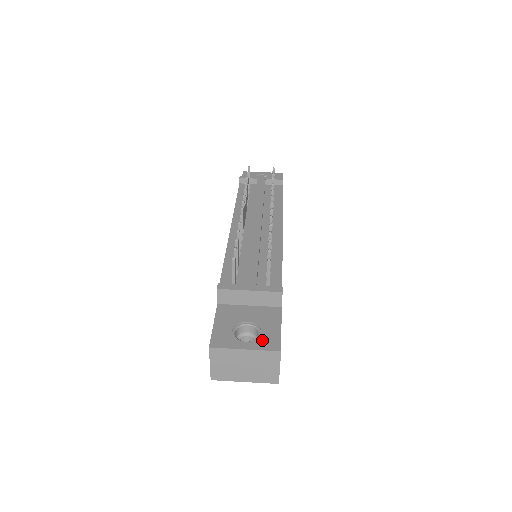
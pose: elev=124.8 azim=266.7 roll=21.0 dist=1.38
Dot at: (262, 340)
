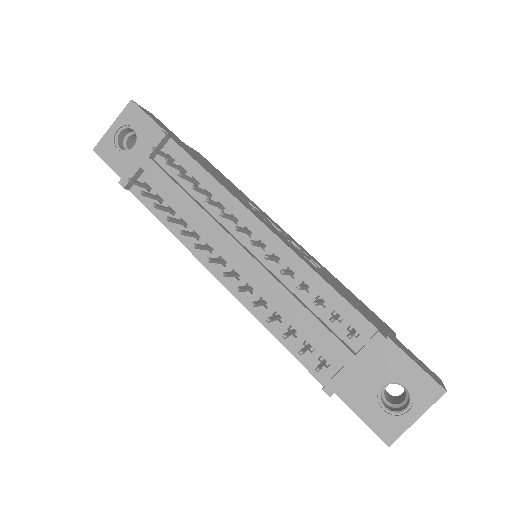
Dot at: (418, 395)
